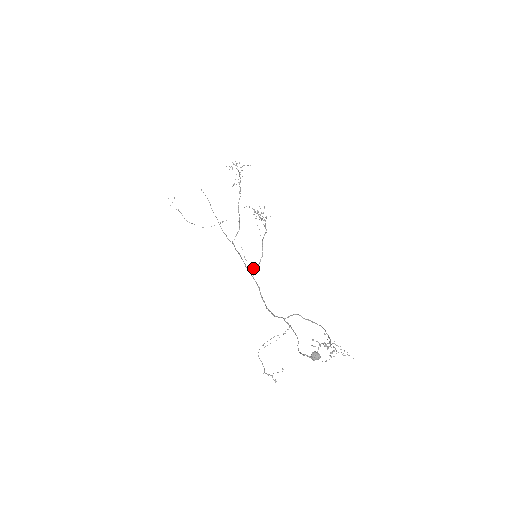
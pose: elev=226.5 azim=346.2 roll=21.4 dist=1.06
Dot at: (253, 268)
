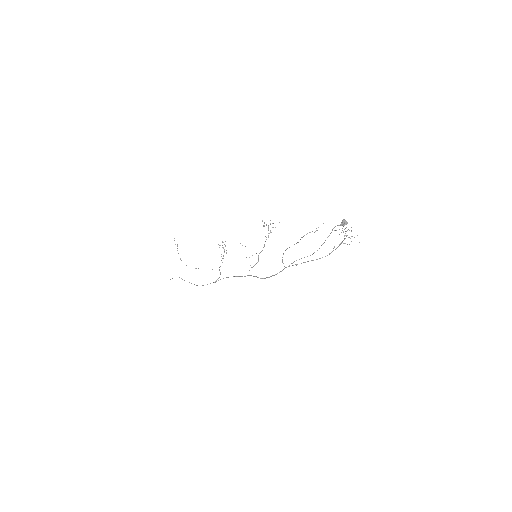
Dot at: occluded
